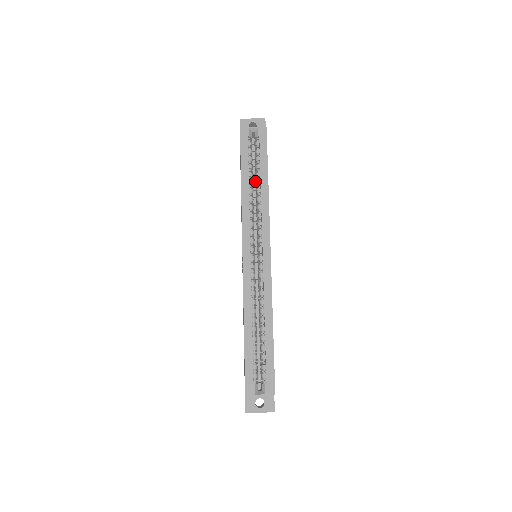
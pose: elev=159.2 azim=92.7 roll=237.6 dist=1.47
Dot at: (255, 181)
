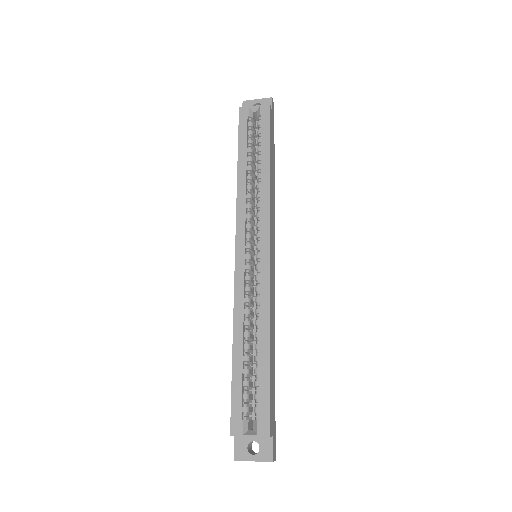
Dot at: occluded
